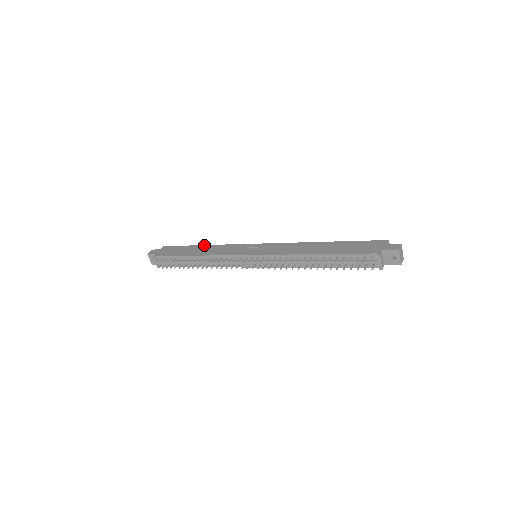
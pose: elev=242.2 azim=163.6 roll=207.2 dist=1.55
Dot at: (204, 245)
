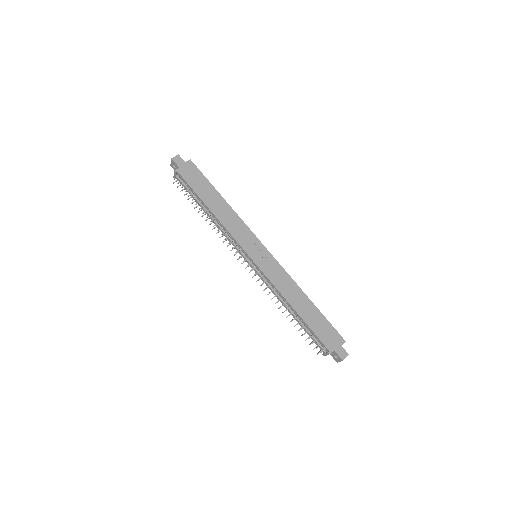
Dot at: (224, 200)
